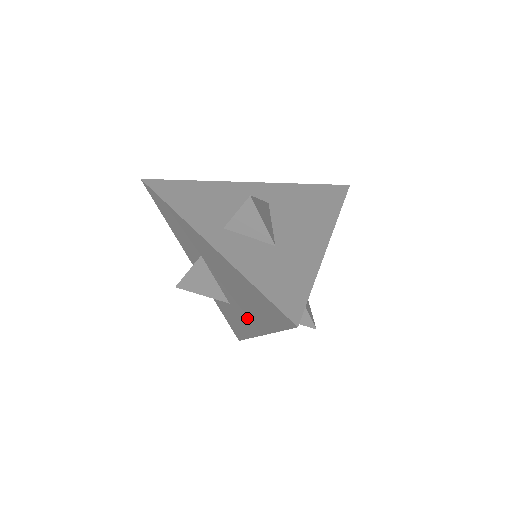
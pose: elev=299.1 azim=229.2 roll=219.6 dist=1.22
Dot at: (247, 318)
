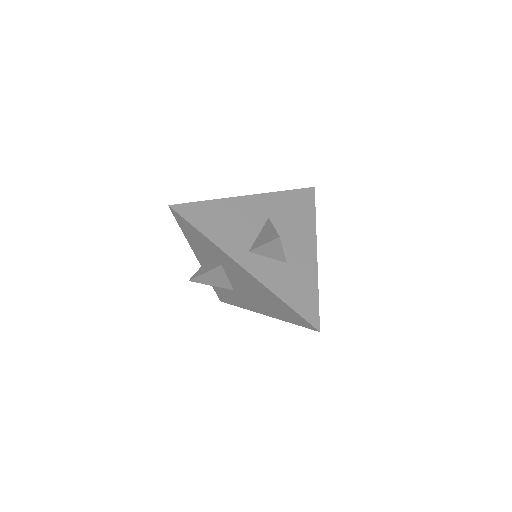
Dot at: (253, 304)
